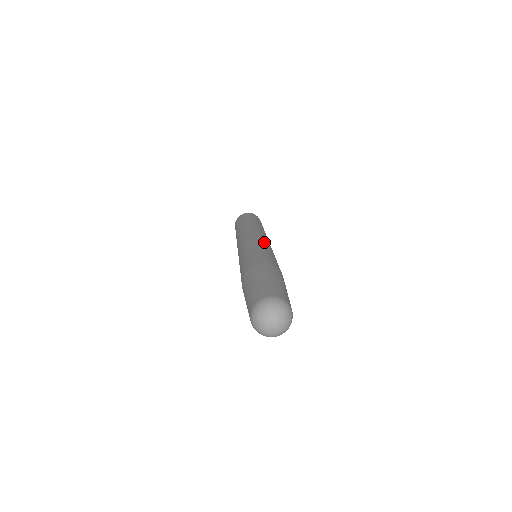
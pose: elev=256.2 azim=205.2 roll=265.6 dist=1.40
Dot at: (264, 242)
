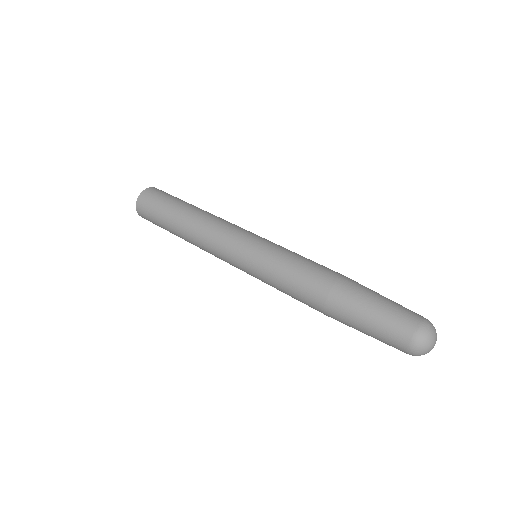
Dot at: occluded
